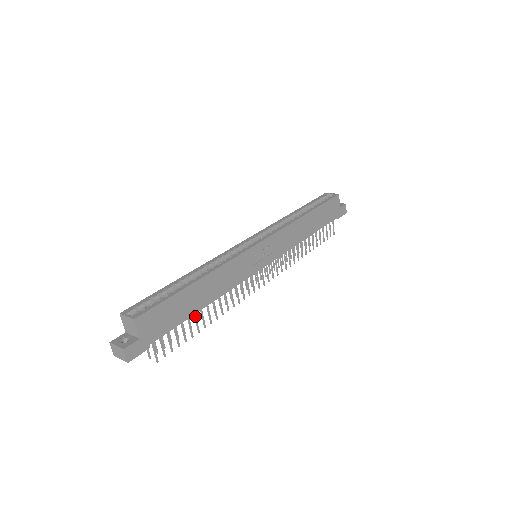
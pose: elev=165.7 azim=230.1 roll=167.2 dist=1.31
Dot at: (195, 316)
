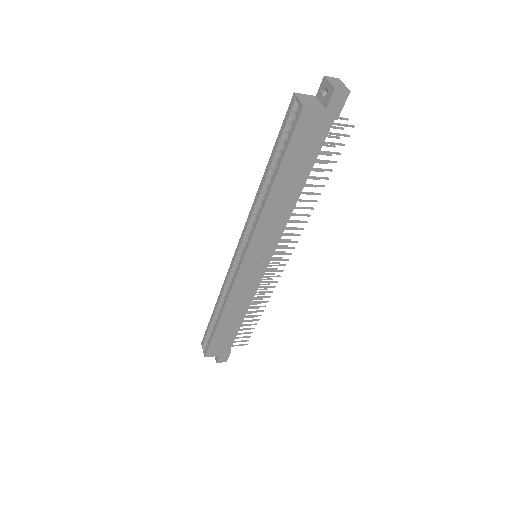
Dot at: (244, 321)
